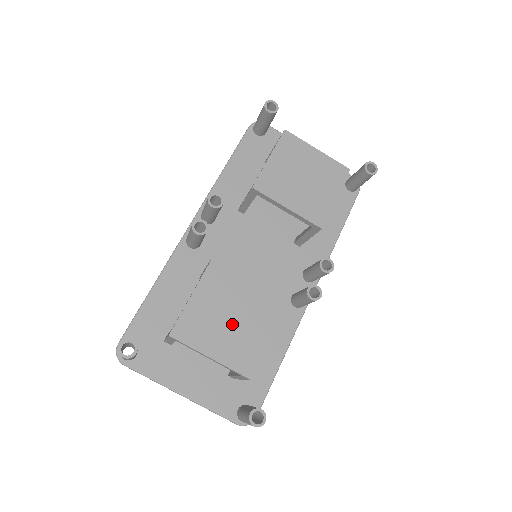
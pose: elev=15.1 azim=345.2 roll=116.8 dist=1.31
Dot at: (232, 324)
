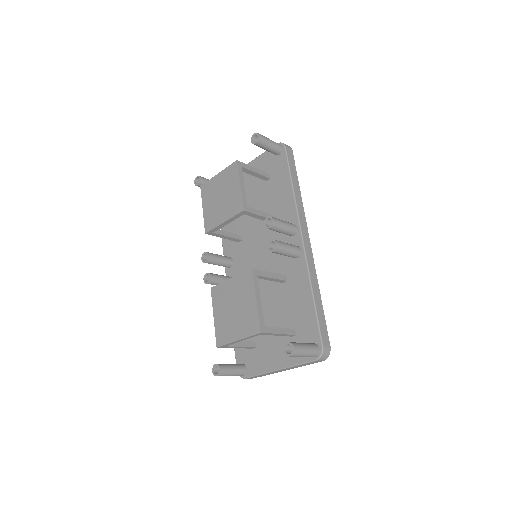
Dot at: (236, 312)
